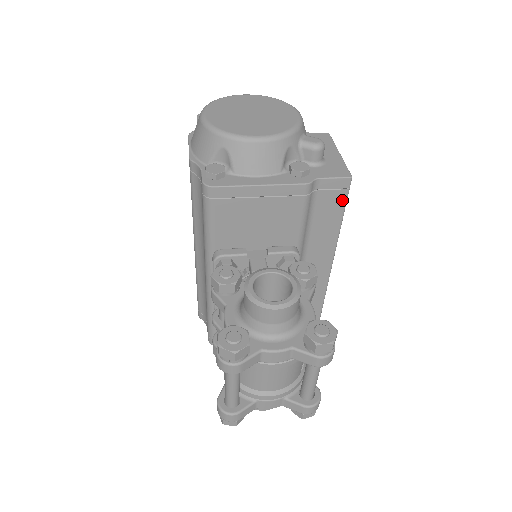
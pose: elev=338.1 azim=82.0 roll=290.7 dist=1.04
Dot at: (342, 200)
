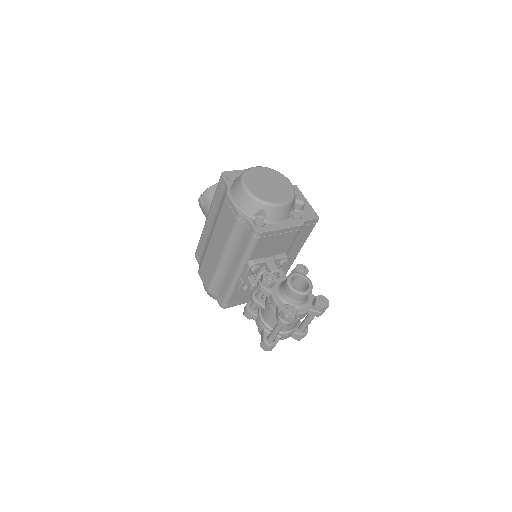
Dot at: (312, 228)
